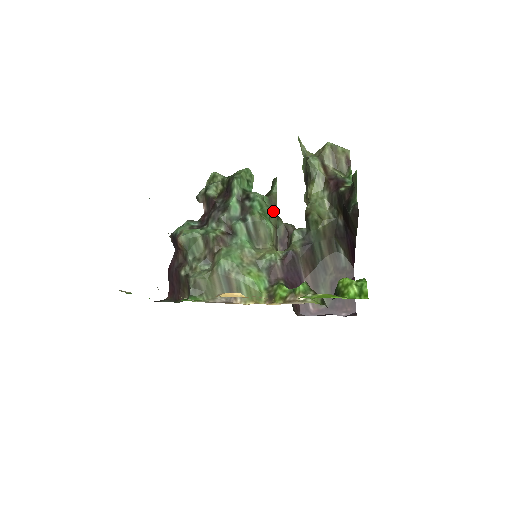
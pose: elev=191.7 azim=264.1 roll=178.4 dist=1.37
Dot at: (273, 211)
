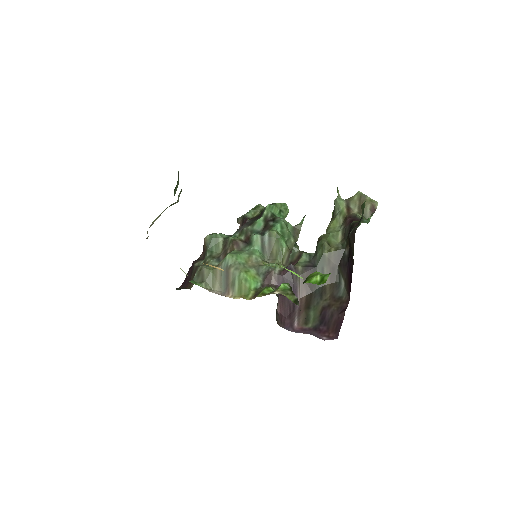
Dot at: (293, 238)
